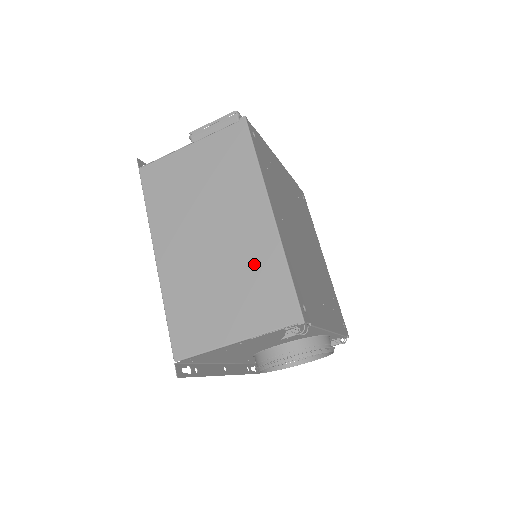
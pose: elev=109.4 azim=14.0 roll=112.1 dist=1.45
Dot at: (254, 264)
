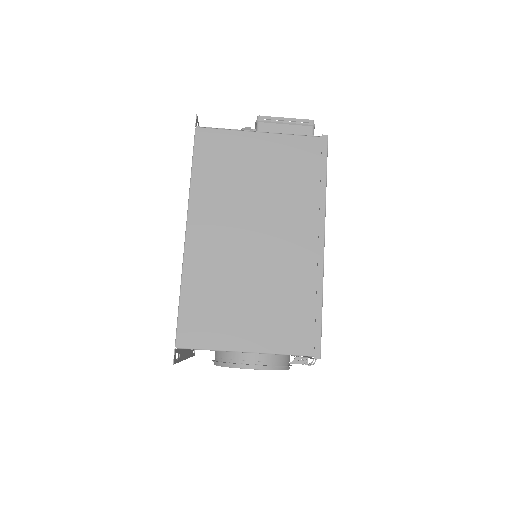
Dot at: (290, 285)
